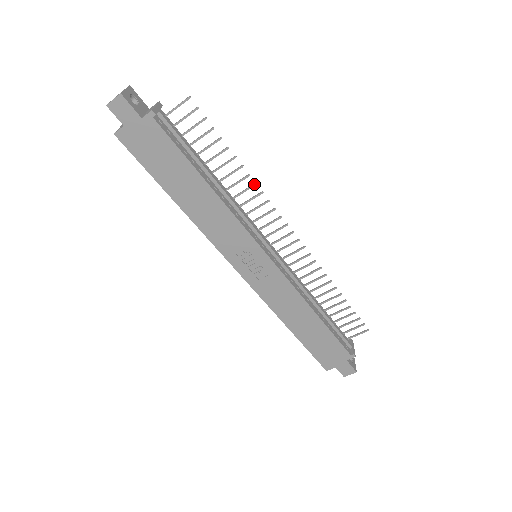
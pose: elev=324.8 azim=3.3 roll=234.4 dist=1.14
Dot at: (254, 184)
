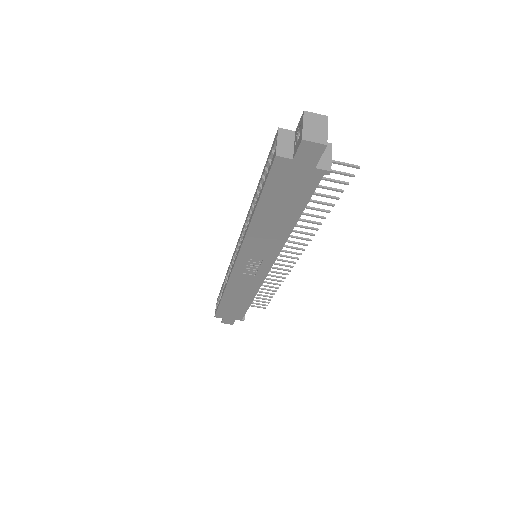
Dot at: (316, 229)
